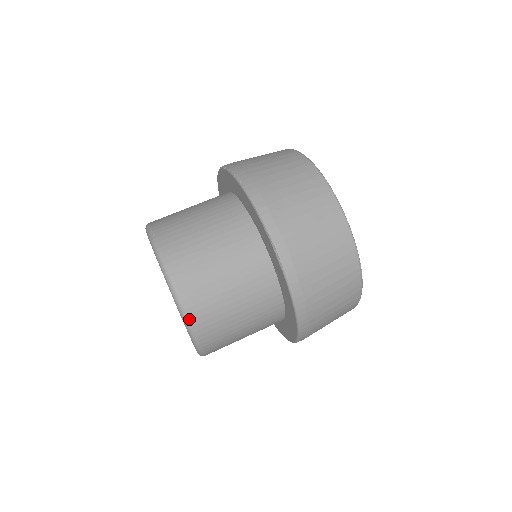
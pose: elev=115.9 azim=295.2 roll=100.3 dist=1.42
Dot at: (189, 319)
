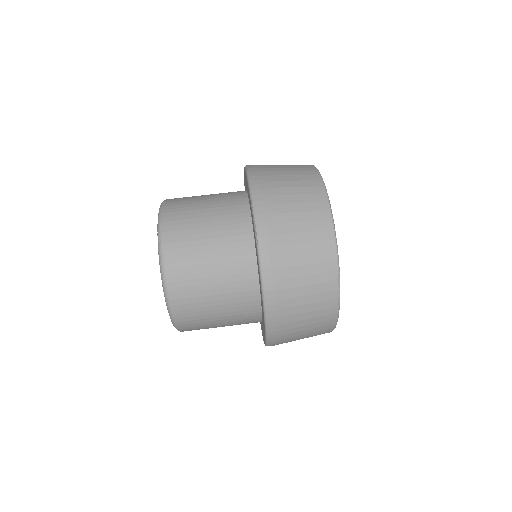
Dot at: (166, 274)
